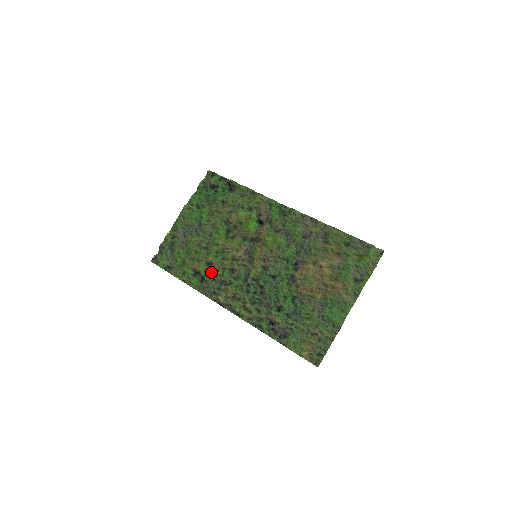
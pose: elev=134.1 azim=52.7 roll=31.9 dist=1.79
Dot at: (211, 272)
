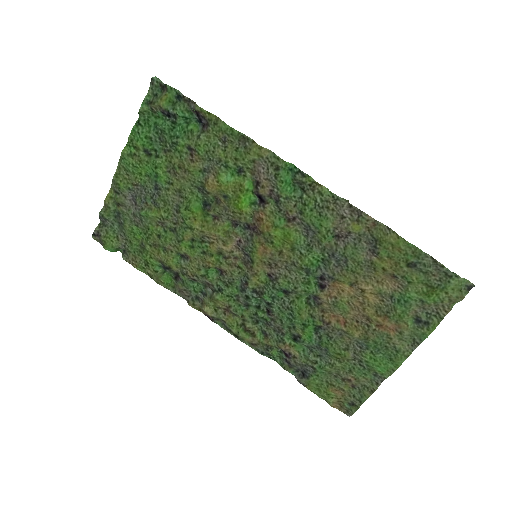
Dot at: (188, 270)
